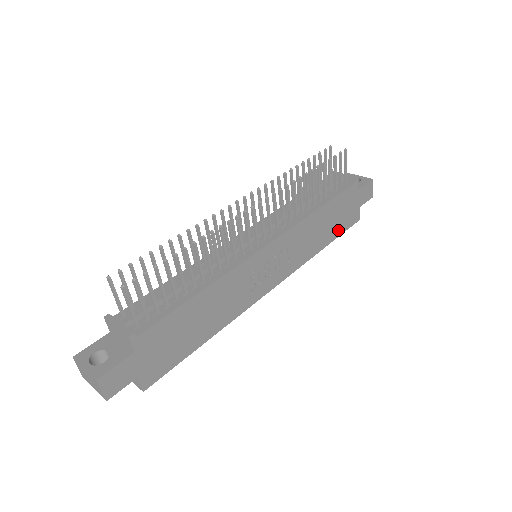
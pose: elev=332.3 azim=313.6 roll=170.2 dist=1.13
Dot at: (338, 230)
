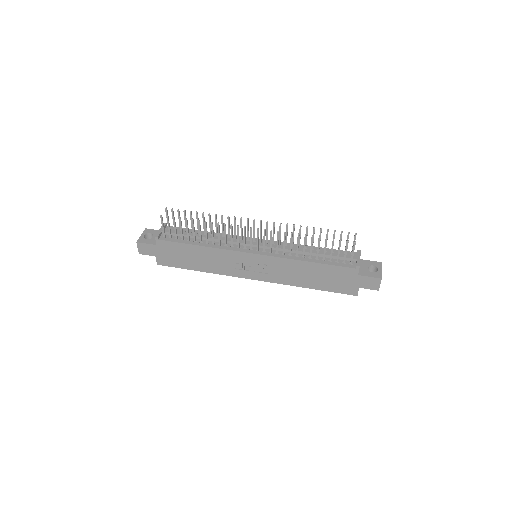
Dot at: (328, 287)
